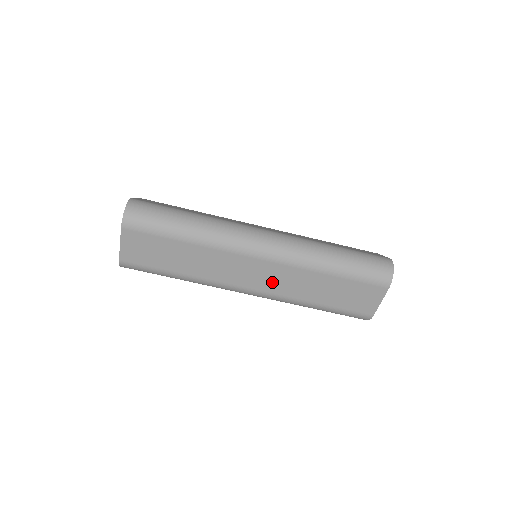
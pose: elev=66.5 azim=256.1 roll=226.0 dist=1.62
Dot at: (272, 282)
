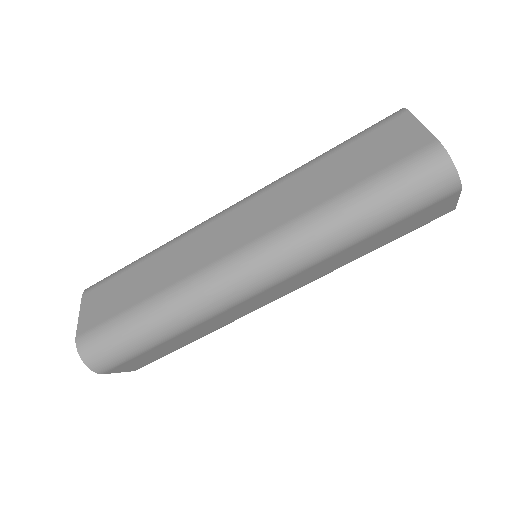
Dot at: (300, 282)
